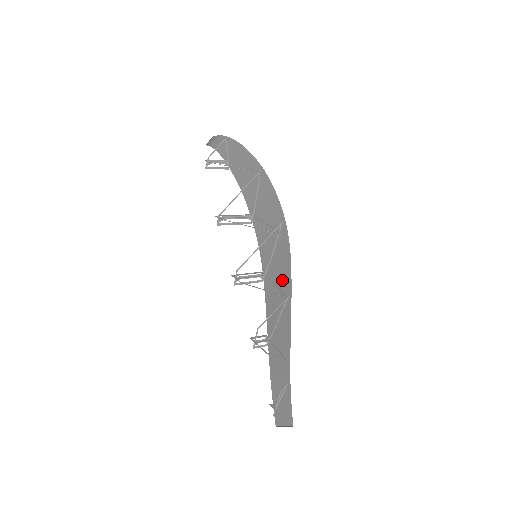
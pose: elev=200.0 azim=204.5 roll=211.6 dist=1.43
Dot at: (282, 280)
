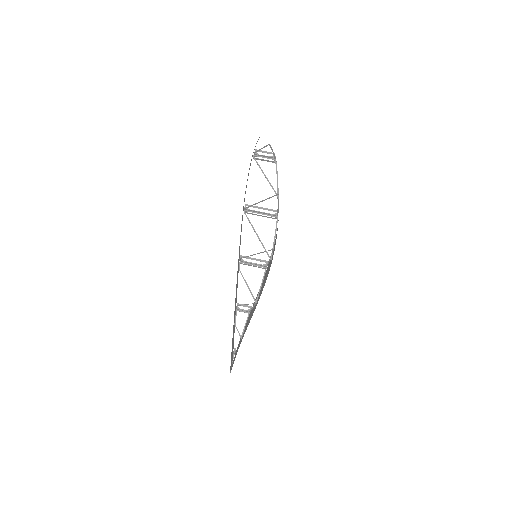
Dot at: occluded
